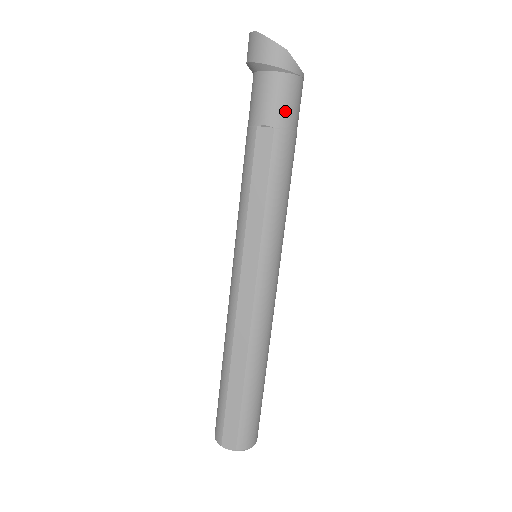
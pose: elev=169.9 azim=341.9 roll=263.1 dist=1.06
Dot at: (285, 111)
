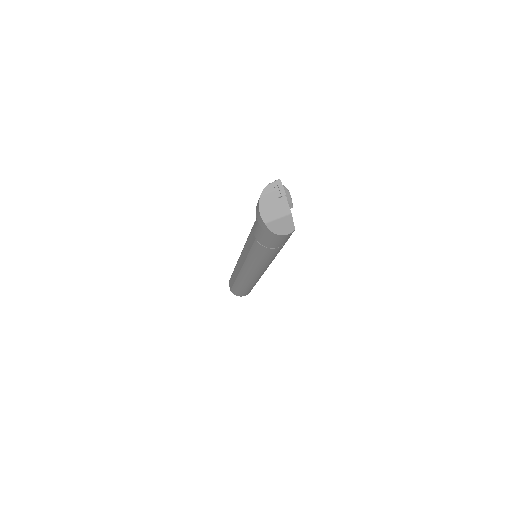
Dot at: (262, 240)
